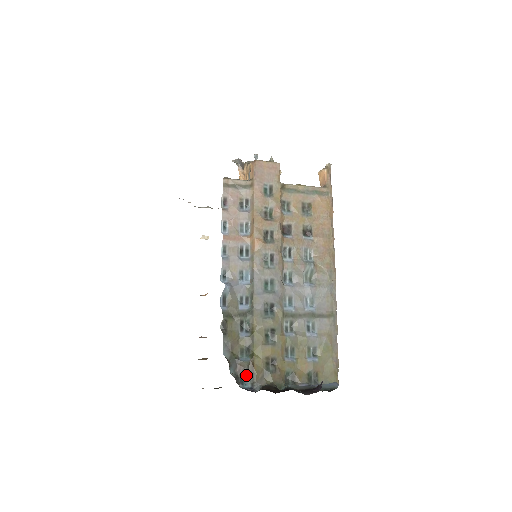
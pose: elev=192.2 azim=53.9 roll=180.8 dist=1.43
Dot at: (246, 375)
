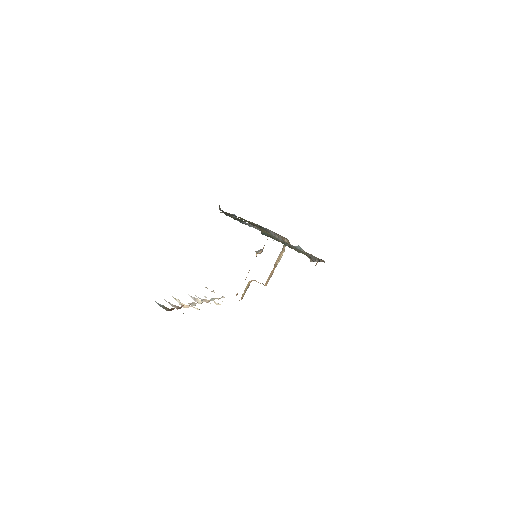
Dot at: occluded
